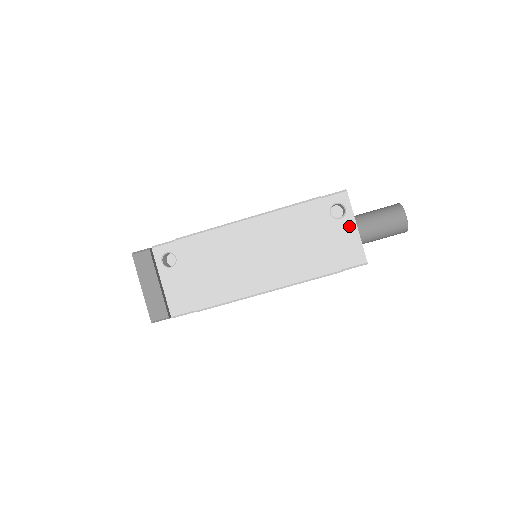
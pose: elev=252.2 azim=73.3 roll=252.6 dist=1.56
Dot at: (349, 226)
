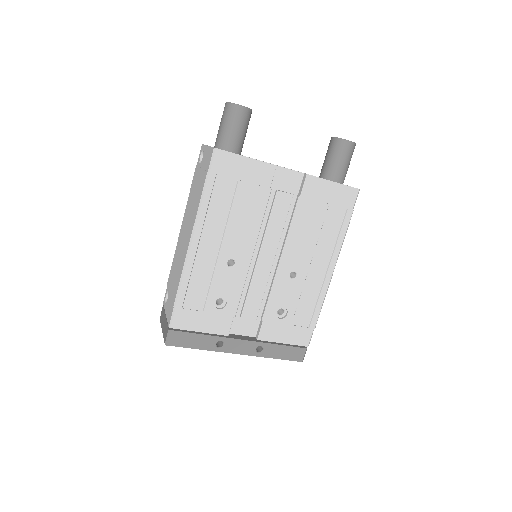
Dot at: (205, 152)
